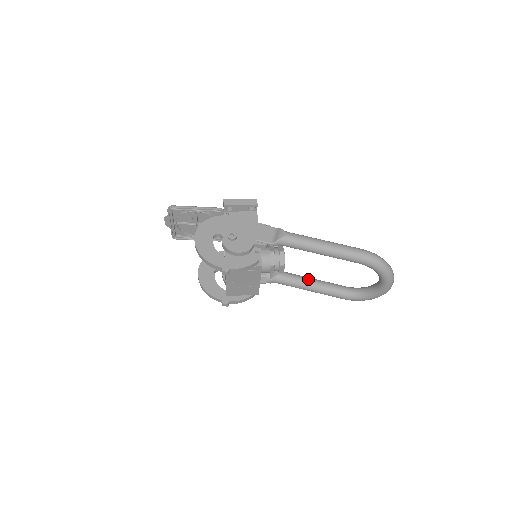
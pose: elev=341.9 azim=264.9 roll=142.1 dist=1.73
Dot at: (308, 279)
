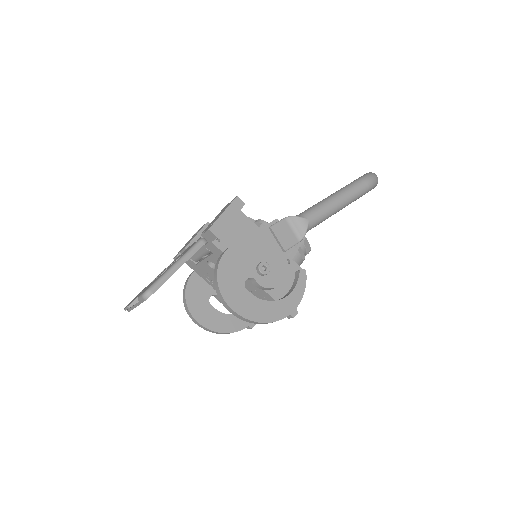
Dot at: occluded
